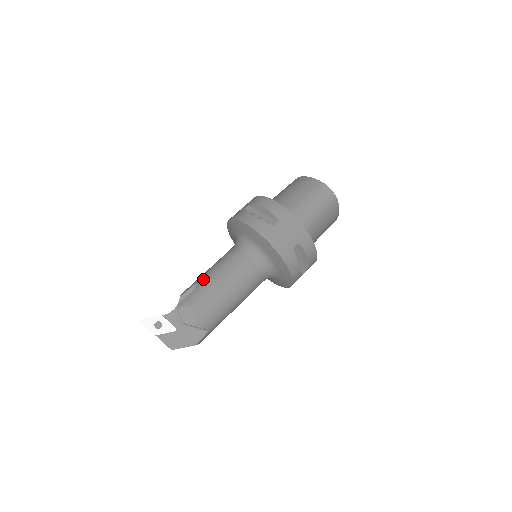
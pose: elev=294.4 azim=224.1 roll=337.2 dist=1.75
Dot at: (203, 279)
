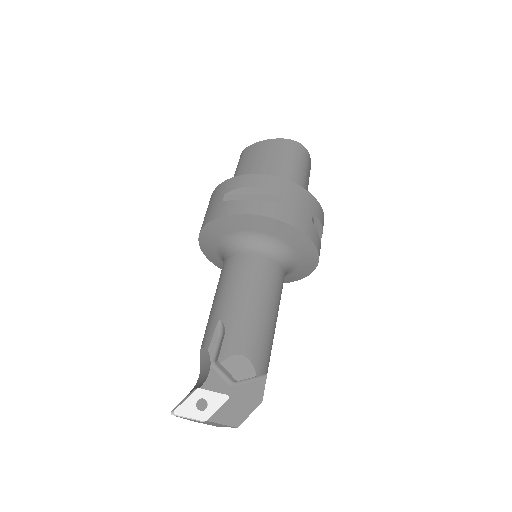
Dot at: (225, 311)
